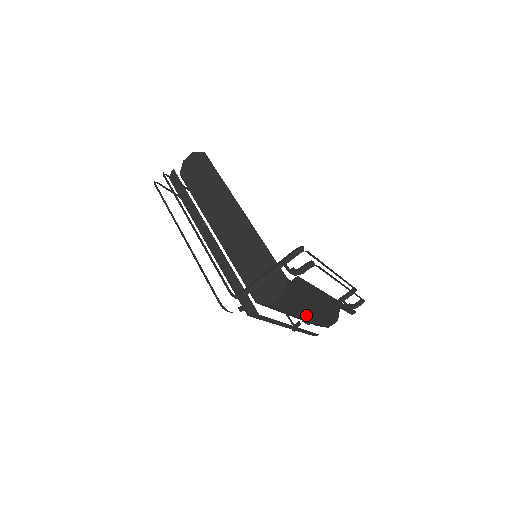
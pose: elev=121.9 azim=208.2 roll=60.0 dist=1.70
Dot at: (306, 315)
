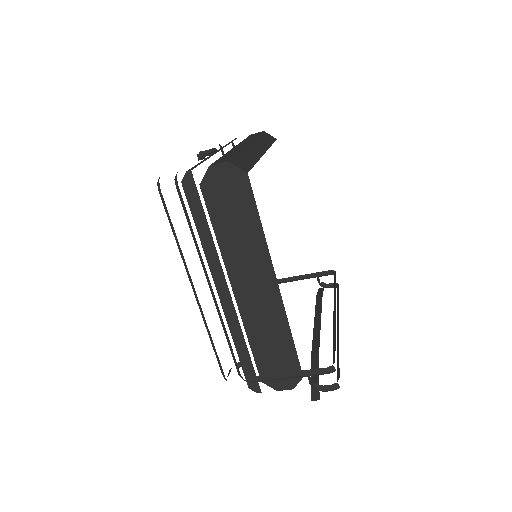
Dot at: occluded
